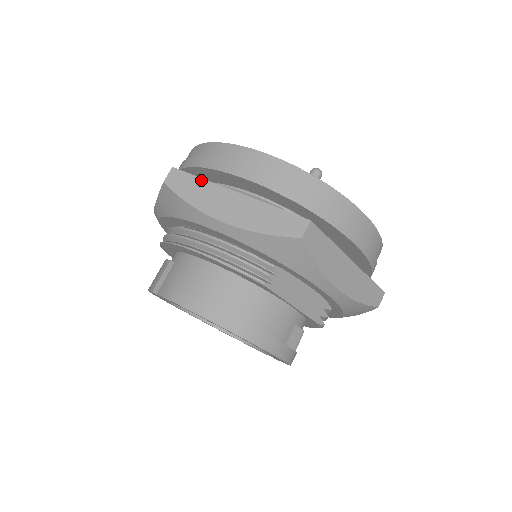
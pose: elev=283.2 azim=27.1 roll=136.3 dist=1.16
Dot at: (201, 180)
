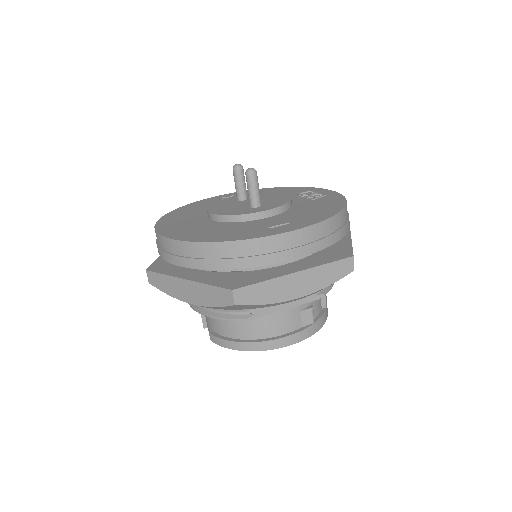
Dot at: (164, 276)
